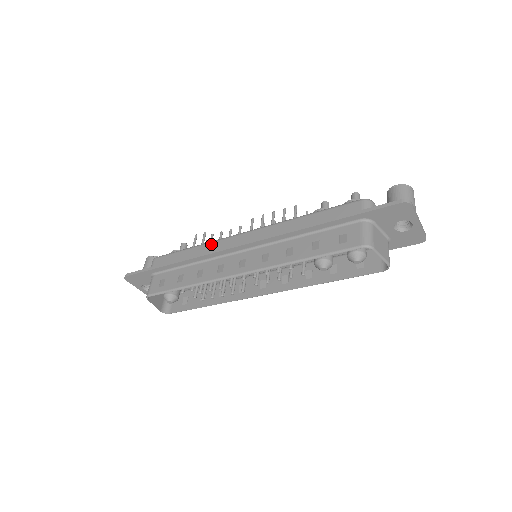
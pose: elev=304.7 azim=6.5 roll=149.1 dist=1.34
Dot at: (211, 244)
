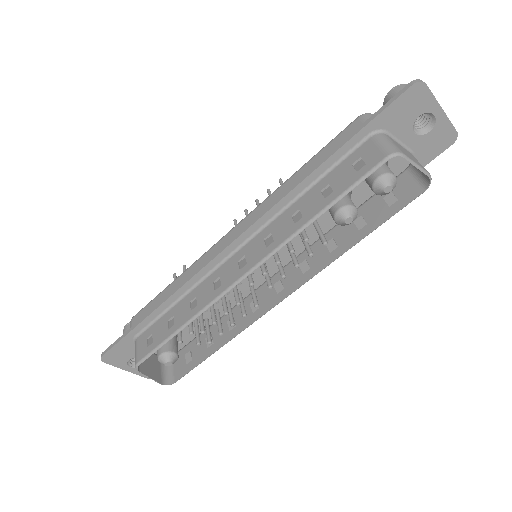
Dot at: (195, 264)
